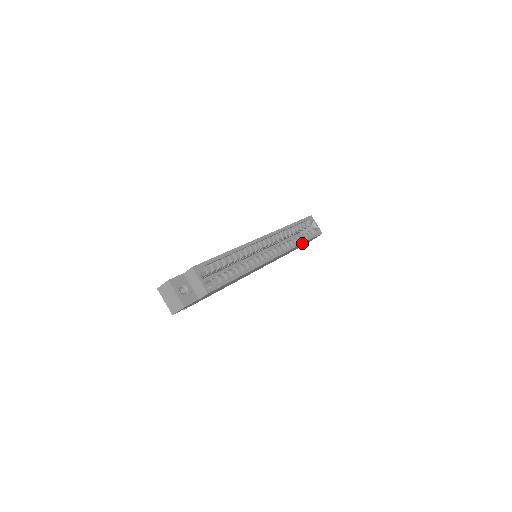
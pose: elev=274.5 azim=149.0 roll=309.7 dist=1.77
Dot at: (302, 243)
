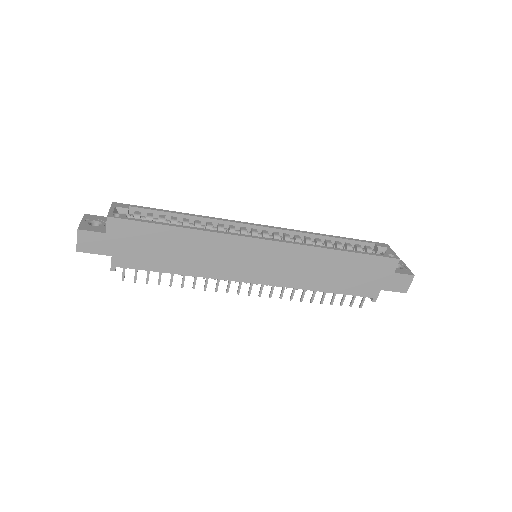
Dot at: (338, 250)
